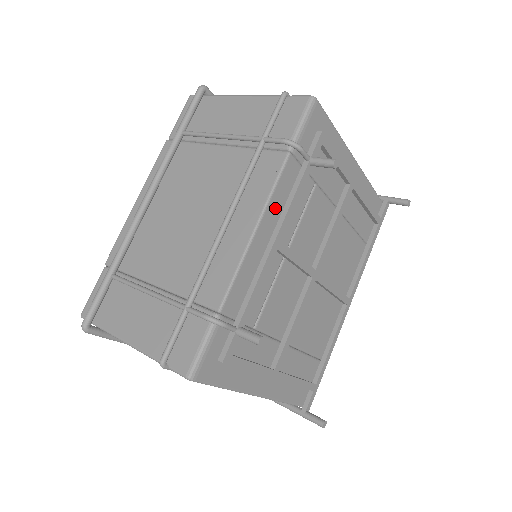
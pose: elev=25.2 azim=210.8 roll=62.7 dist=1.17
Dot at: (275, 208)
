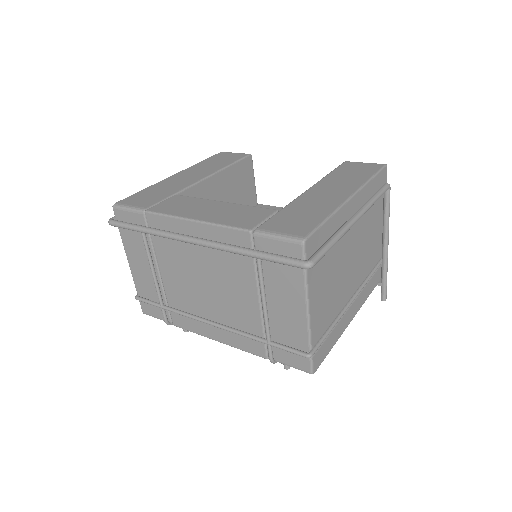
Dot at: occluded
